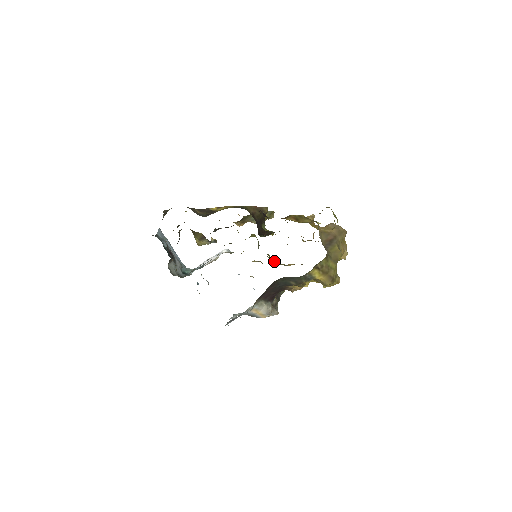
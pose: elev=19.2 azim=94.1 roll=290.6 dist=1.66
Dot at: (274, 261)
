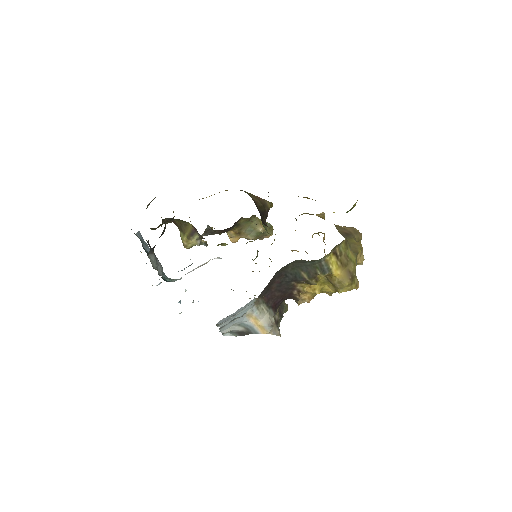
Dot at: occluded
